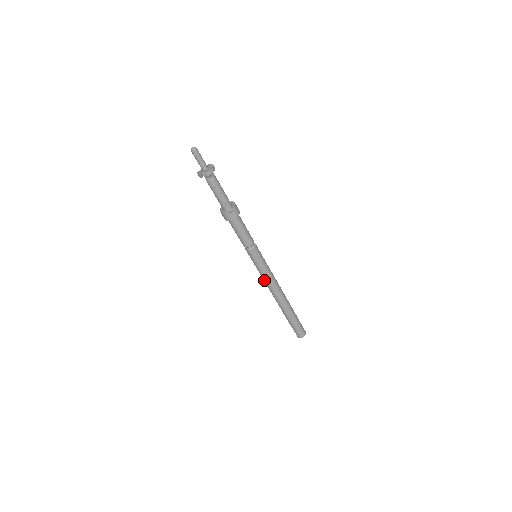
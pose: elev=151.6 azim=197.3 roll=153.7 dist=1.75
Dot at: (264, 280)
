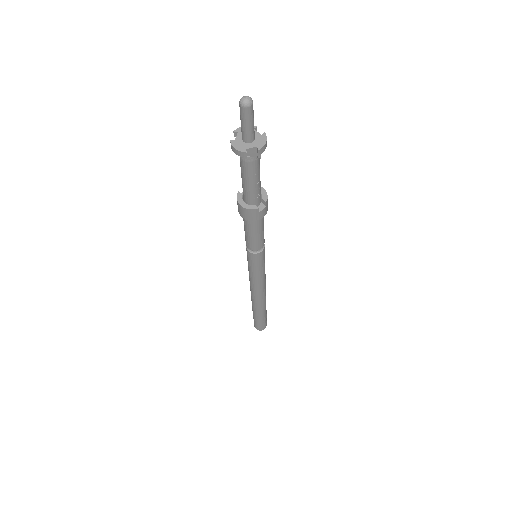
Dot at: (254, 283)
